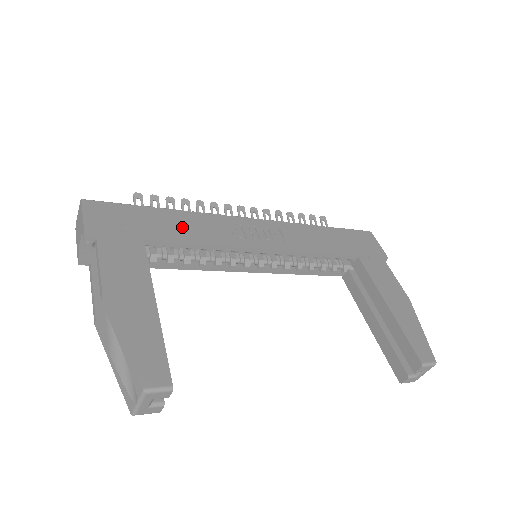
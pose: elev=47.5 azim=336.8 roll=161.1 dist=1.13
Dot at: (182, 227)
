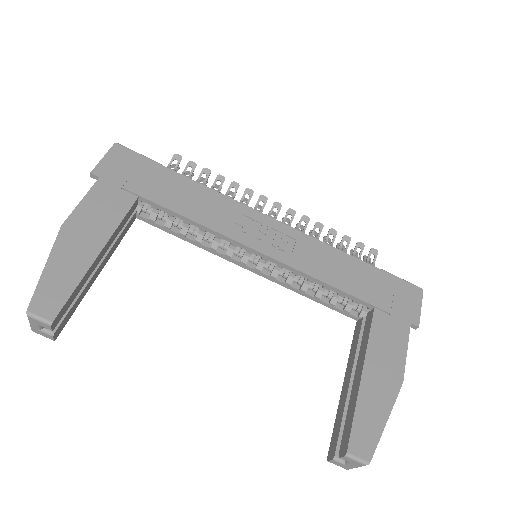
Dot at: (187, 198)
